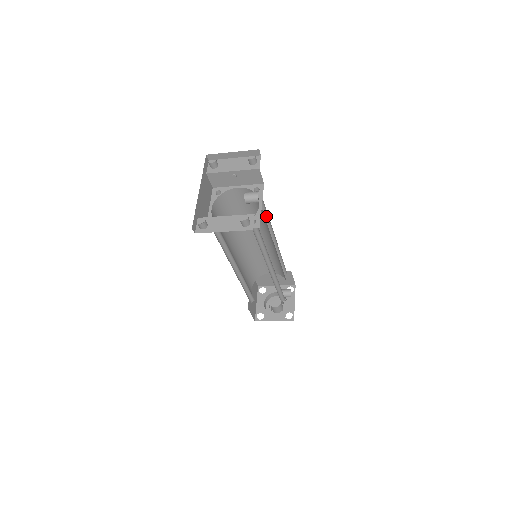
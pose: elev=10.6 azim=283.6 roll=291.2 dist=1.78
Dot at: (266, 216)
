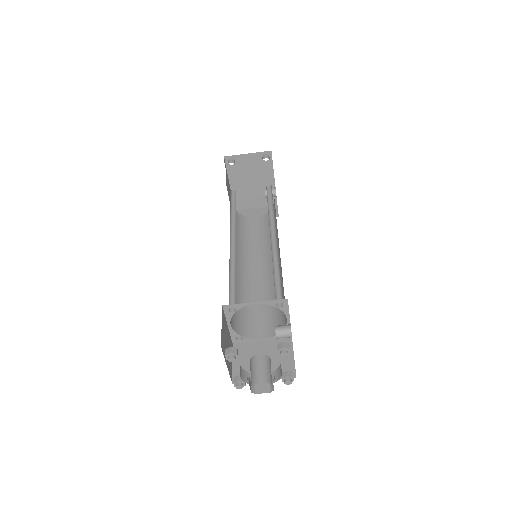
Dot at: occluded
